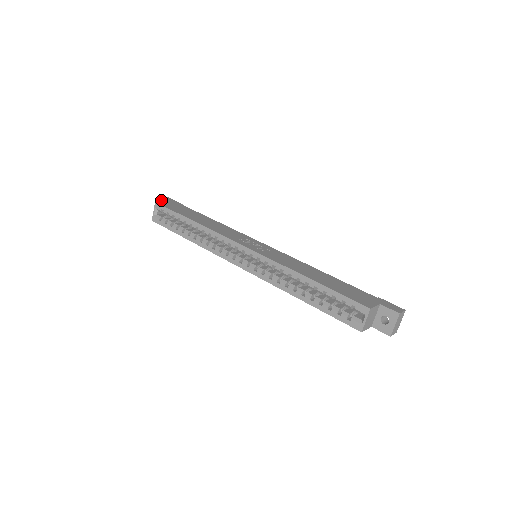
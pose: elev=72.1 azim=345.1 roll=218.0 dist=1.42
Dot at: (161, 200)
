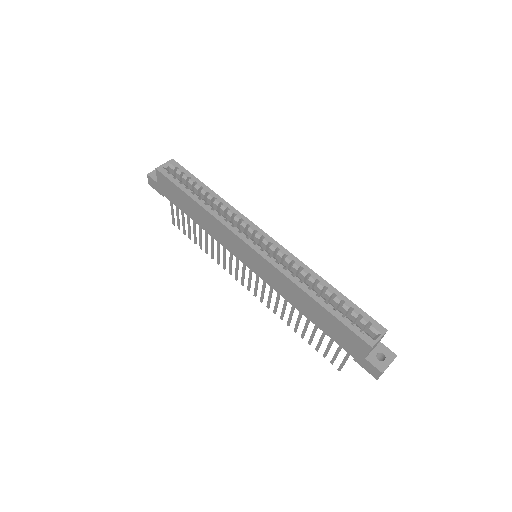
Dot at: occluded
